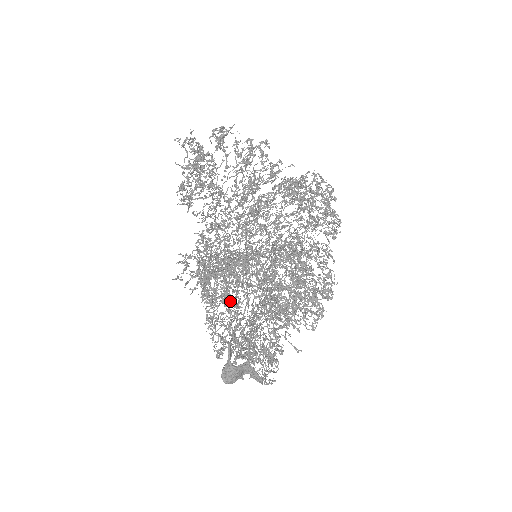
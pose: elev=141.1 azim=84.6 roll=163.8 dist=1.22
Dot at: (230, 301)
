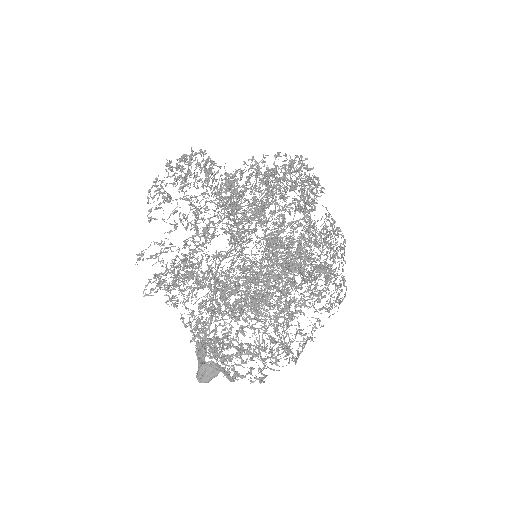
Dot at: (274, 306)
